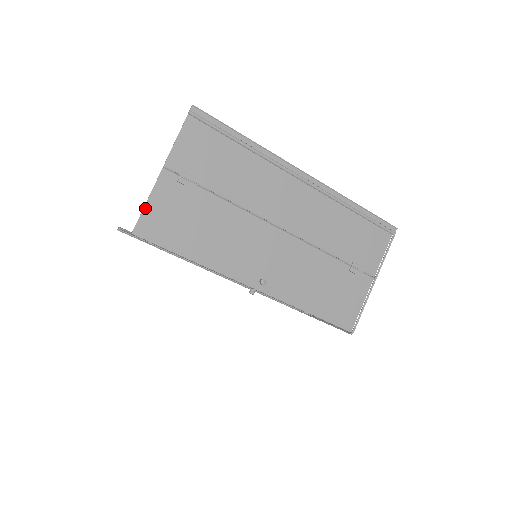
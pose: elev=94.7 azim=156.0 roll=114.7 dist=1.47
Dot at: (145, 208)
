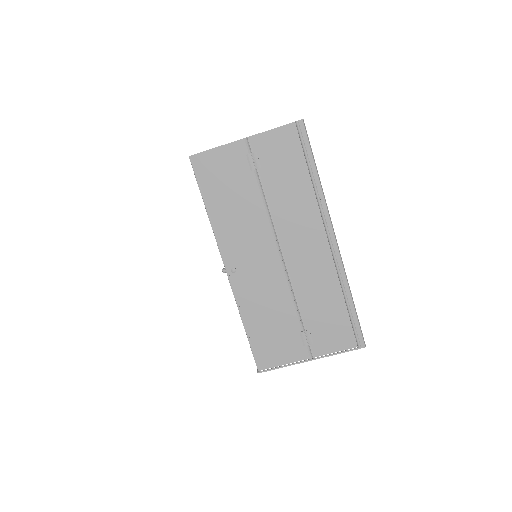
Dot at: (211, 150)
